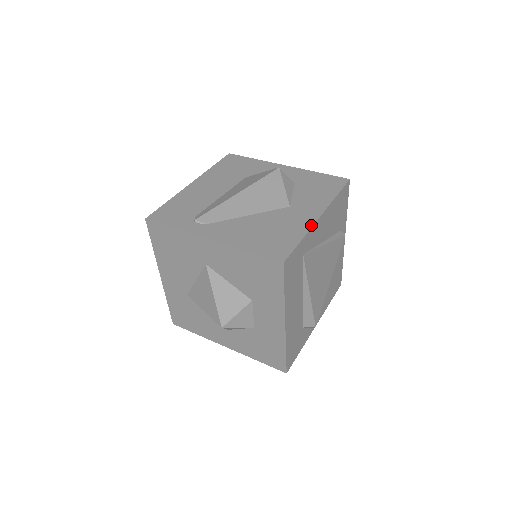
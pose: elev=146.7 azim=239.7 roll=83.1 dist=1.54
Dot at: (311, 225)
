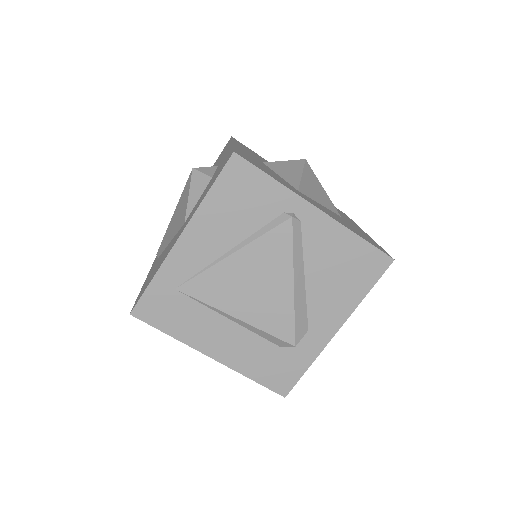
Dot at: (167, 255)
